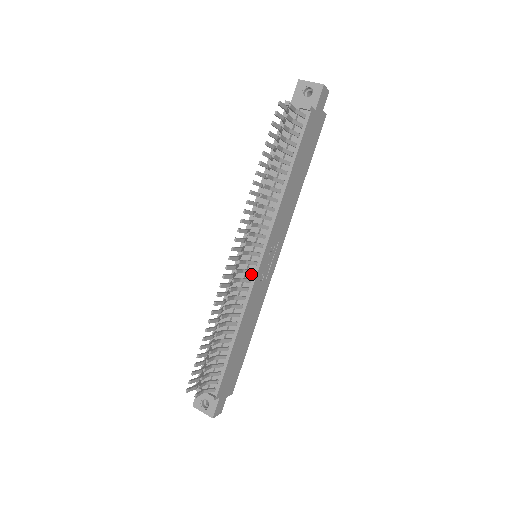
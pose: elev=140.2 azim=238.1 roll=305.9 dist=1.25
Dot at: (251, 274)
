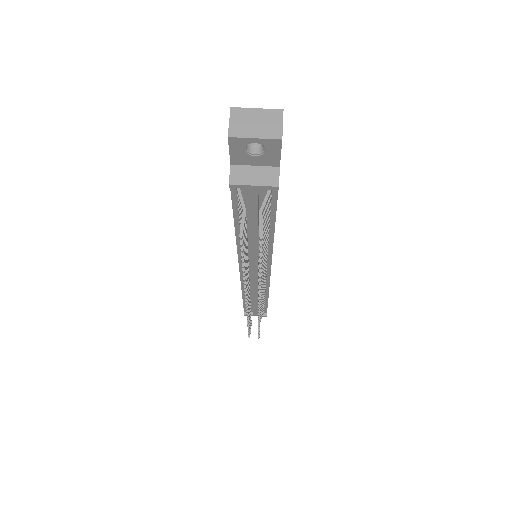
Dot at: occluded
